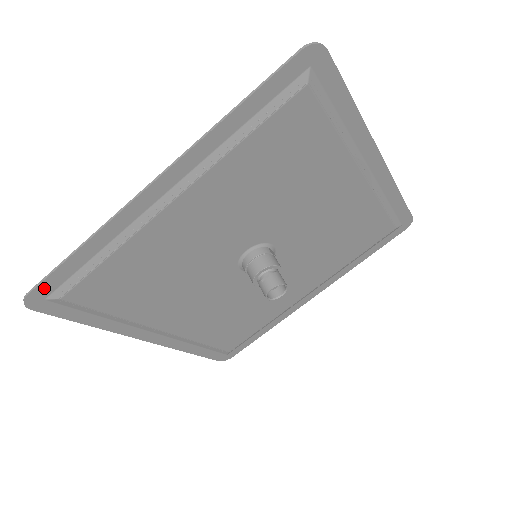
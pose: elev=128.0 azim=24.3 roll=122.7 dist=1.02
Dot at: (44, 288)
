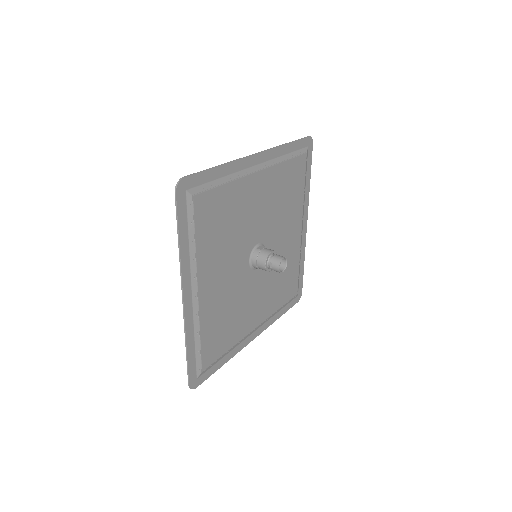
Dot at: (192, 376)
